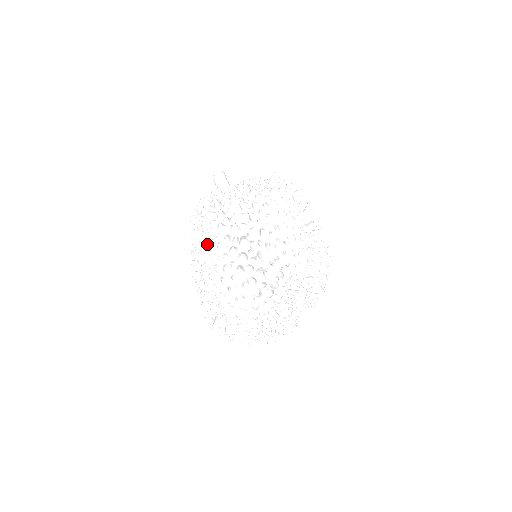
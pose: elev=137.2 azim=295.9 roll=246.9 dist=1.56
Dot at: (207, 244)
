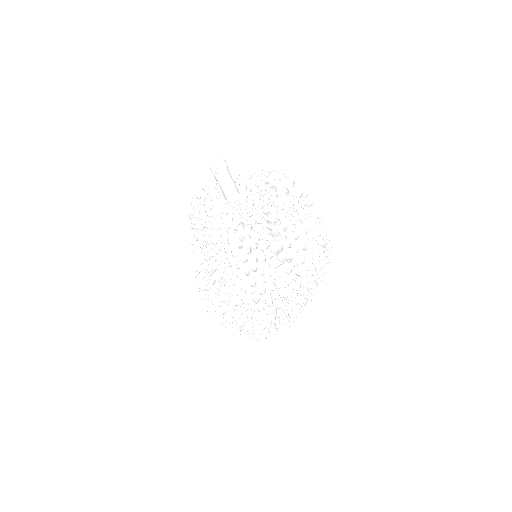
Dot at: occluded
